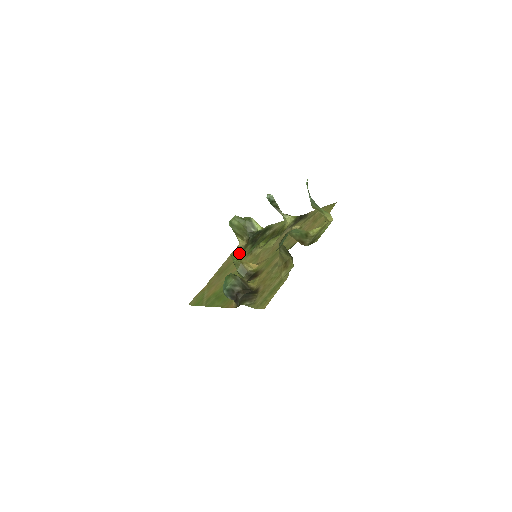
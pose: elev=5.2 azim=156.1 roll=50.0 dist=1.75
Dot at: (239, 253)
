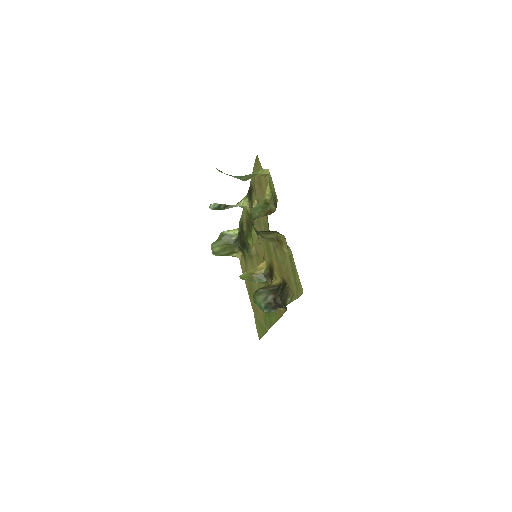
Dot at: (245, 265)
